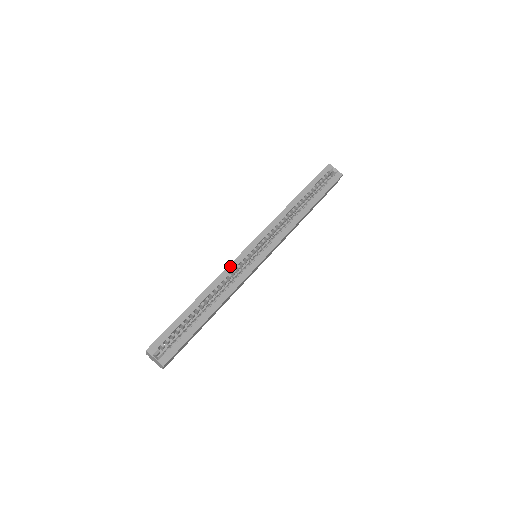
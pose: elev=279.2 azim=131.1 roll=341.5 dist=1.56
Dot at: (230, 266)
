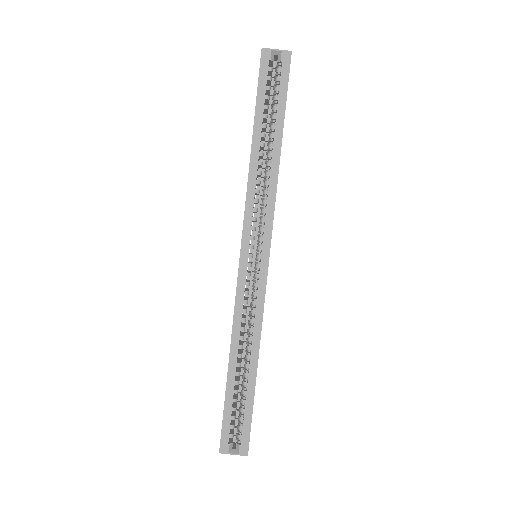
Dot at: (237, 301)
